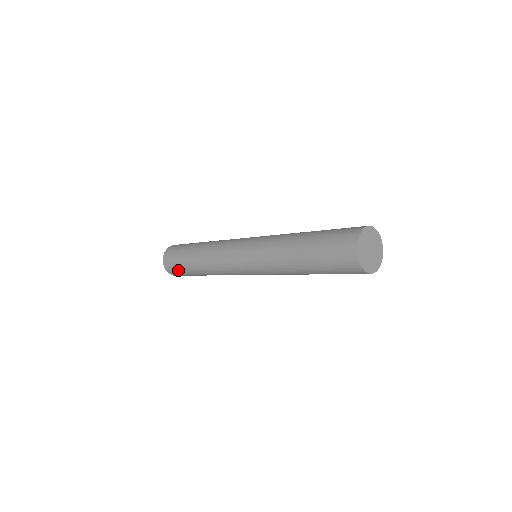
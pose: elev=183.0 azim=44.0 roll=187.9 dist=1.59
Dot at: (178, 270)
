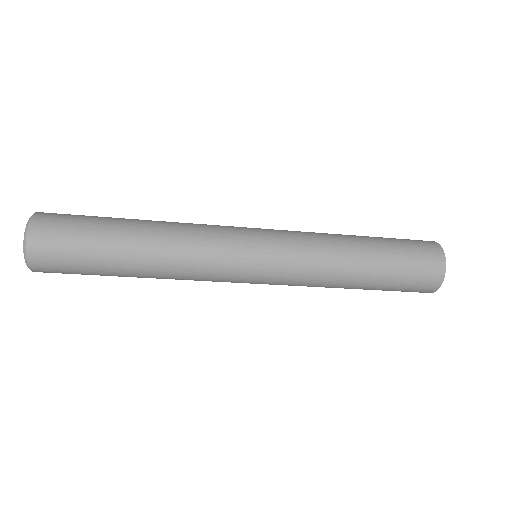
Dot at: (75, 273)
